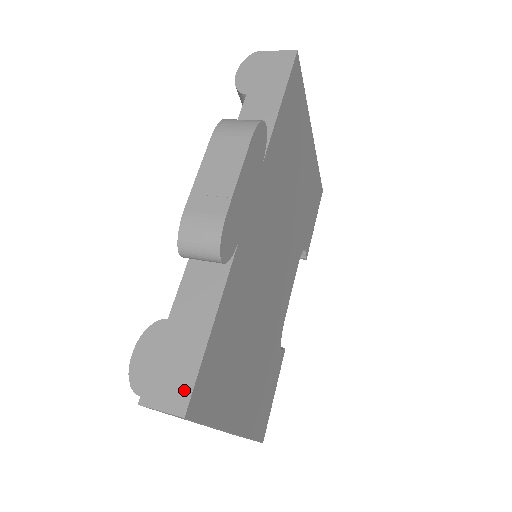
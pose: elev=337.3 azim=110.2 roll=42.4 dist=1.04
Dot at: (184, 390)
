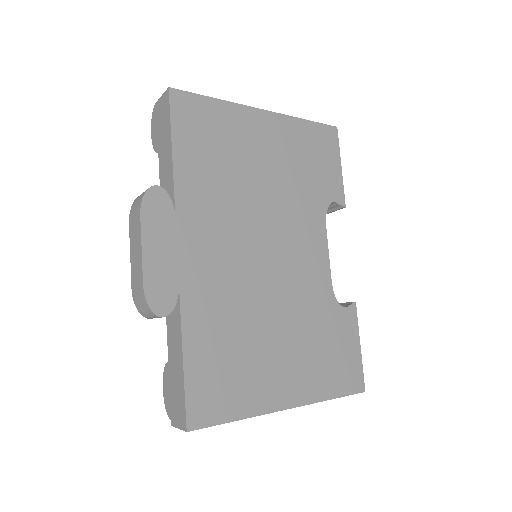
Dot at: (183, 412)
